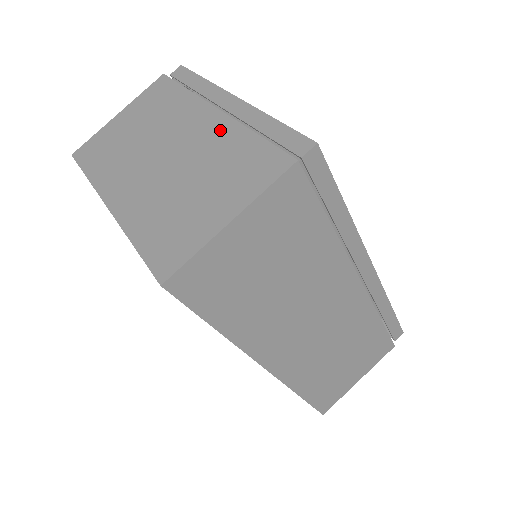
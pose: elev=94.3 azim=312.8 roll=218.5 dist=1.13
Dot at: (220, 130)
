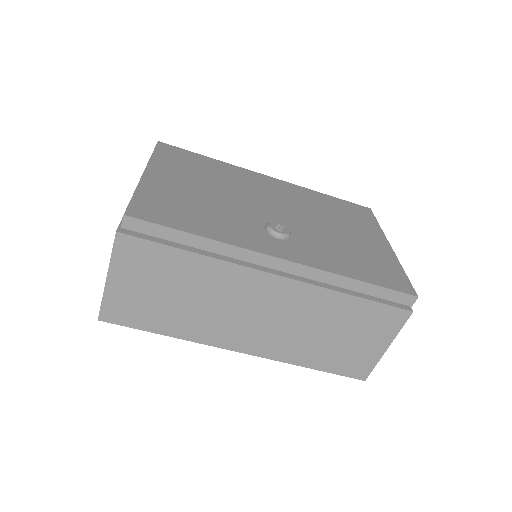
Dot at: occluded
